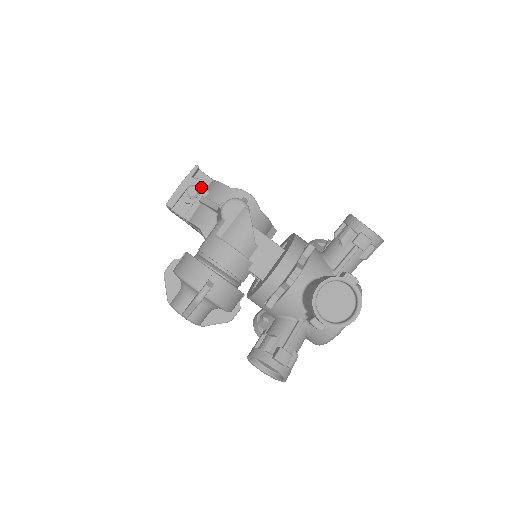
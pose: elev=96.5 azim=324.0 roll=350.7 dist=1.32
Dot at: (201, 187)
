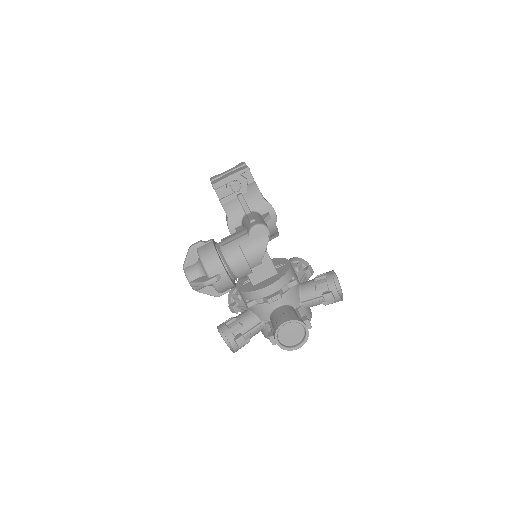
Dot at: (243, 185)
